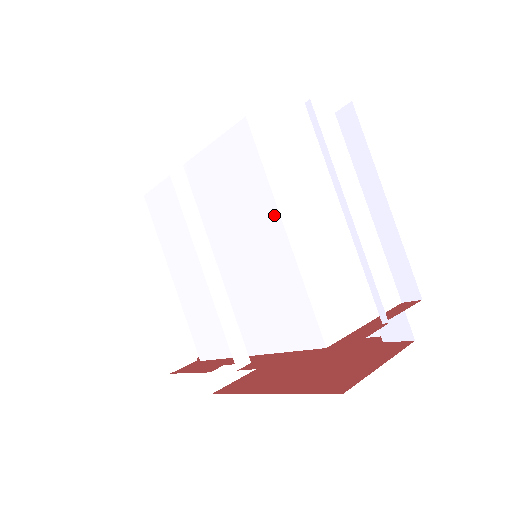
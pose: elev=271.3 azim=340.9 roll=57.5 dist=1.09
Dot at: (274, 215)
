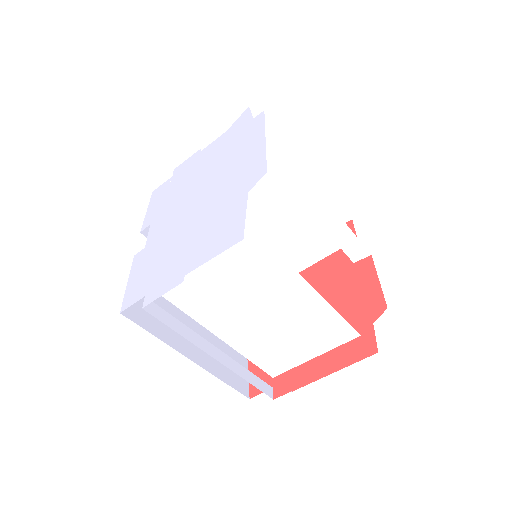
Dot at: occluded
